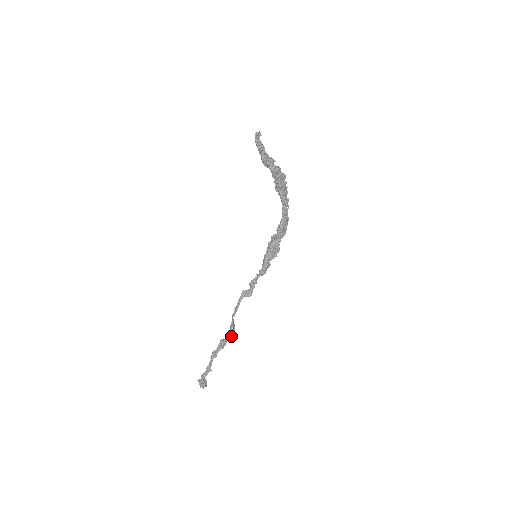
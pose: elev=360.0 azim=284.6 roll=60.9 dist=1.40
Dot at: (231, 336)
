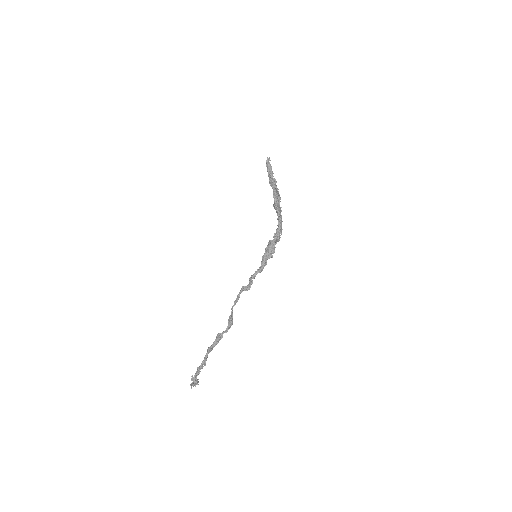
Dot at: (228, 329)
